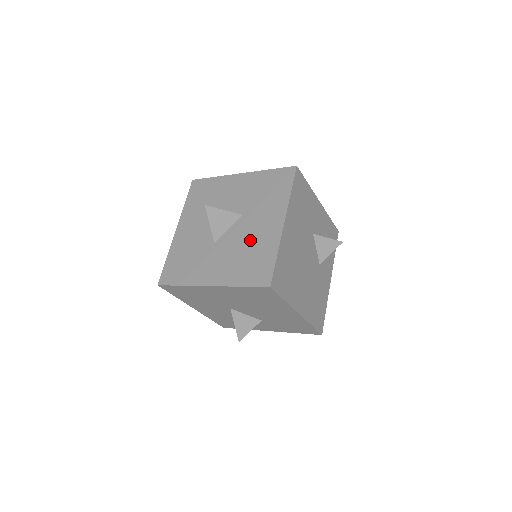
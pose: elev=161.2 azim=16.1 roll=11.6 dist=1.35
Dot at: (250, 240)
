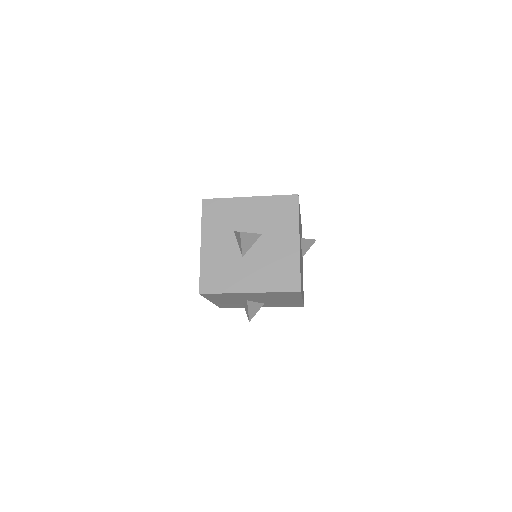
Dot at: (274, 255)
